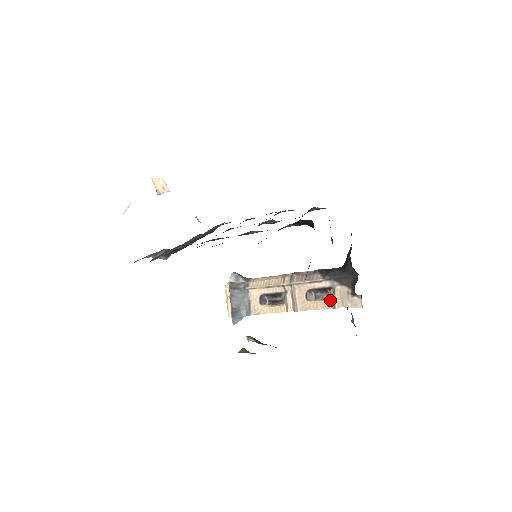
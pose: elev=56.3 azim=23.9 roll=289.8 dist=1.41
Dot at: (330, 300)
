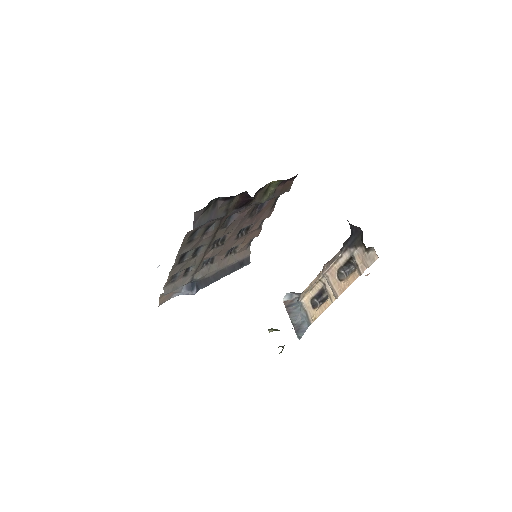
Dot at: (356, 269)
